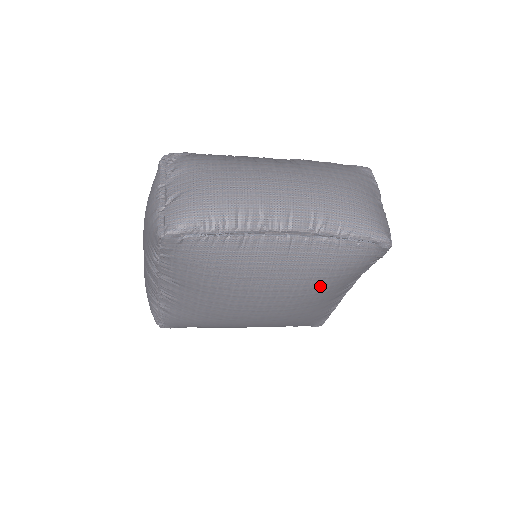
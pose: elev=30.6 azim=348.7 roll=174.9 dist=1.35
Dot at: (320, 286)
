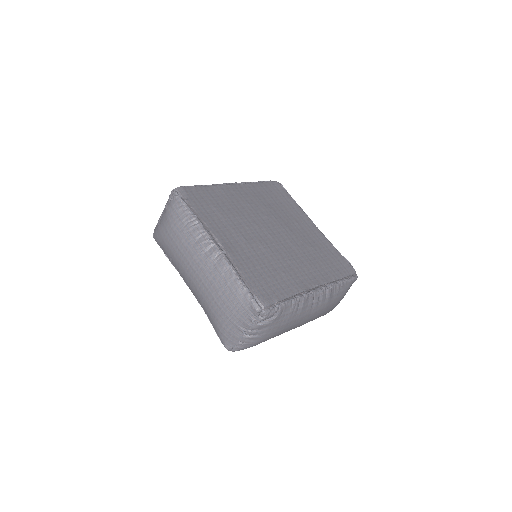
Dot at: occluded
